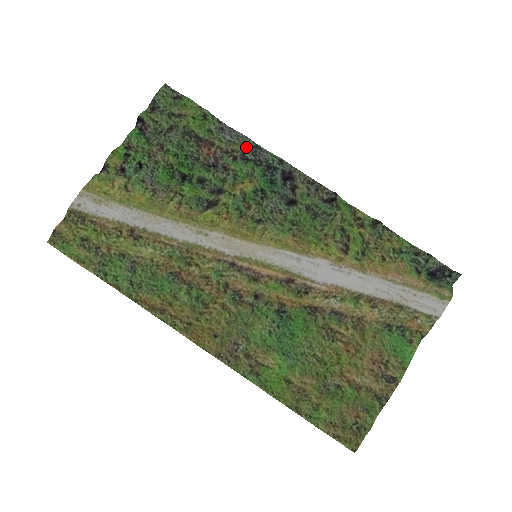
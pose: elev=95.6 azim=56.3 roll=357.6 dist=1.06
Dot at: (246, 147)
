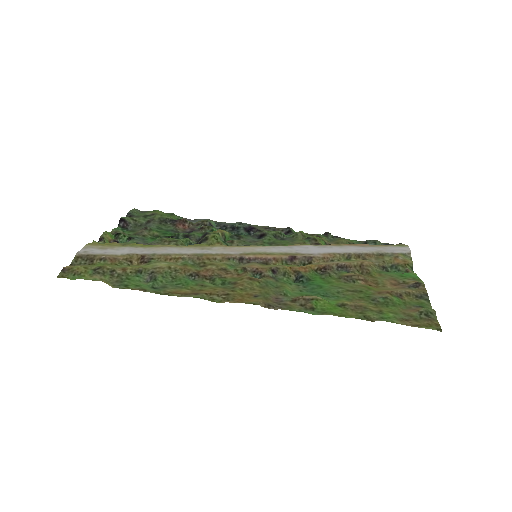
Dot at: (211, 222)
